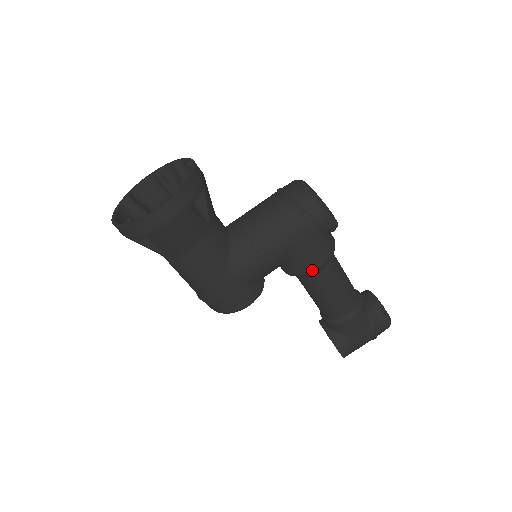
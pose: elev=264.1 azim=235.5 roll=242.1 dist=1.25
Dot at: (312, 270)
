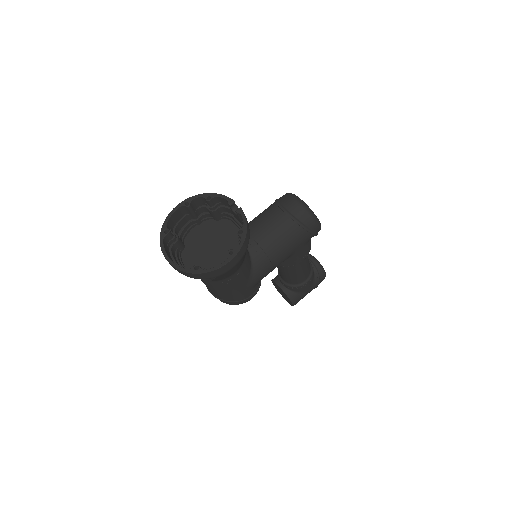
Dot at: occluded
